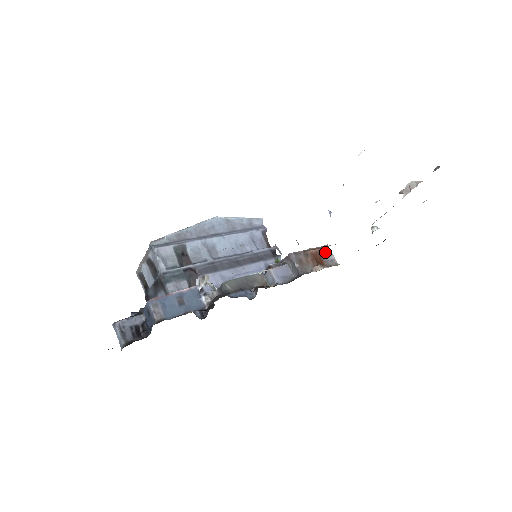
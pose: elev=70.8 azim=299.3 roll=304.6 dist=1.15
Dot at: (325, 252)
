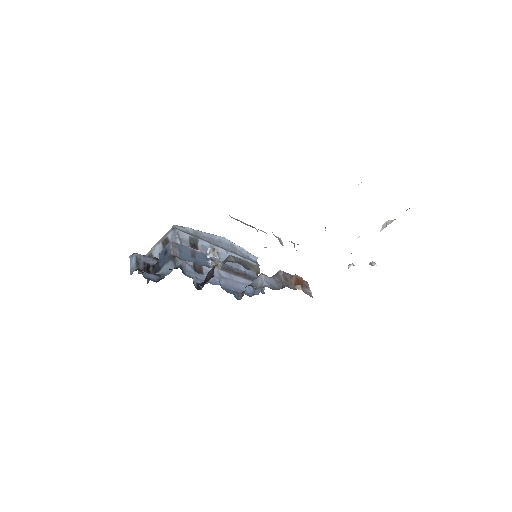
Dot at: (305, 285)
